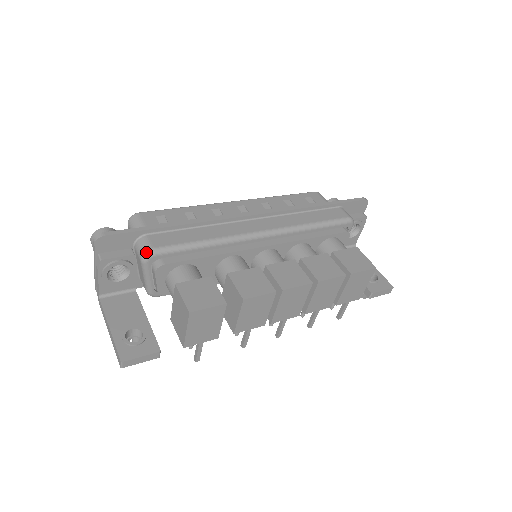
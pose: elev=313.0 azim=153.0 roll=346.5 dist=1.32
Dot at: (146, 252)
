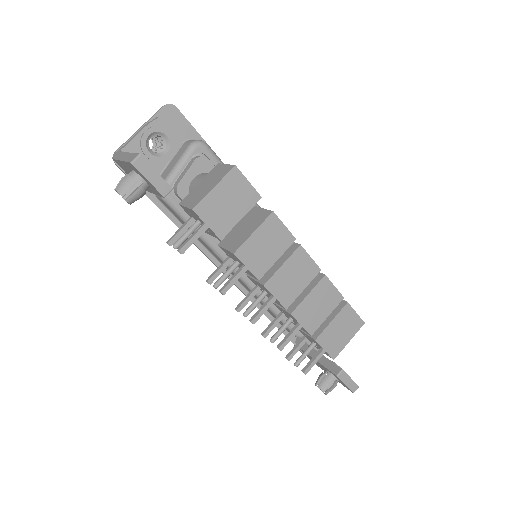
Dot at: (201, 140)
